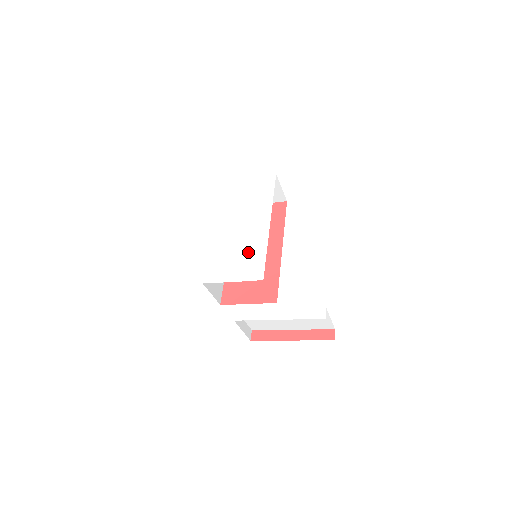
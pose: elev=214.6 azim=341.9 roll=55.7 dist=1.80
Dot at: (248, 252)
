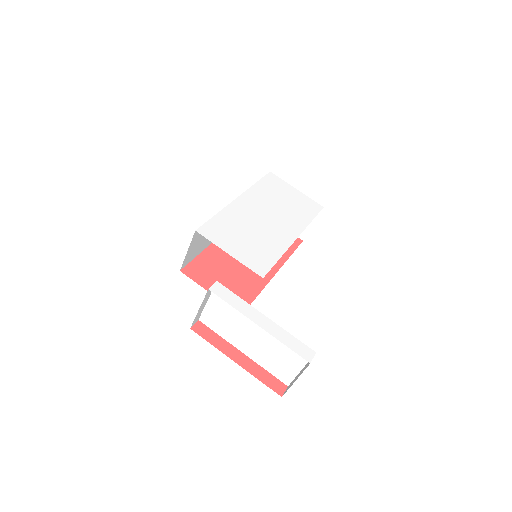
Dot at: (261, 243)
